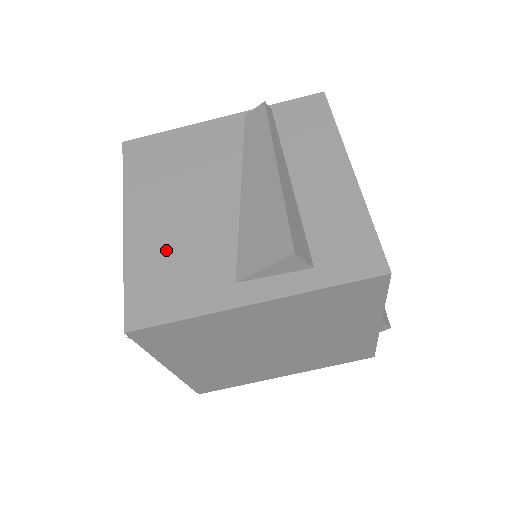
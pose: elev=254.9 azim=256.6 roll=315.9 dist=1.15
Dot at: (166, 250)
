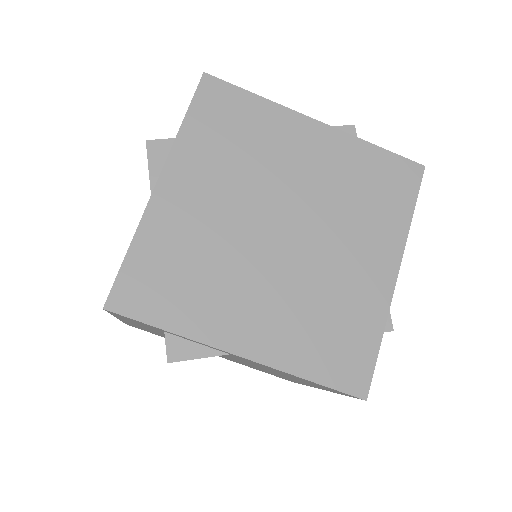
Dot at: occluded
